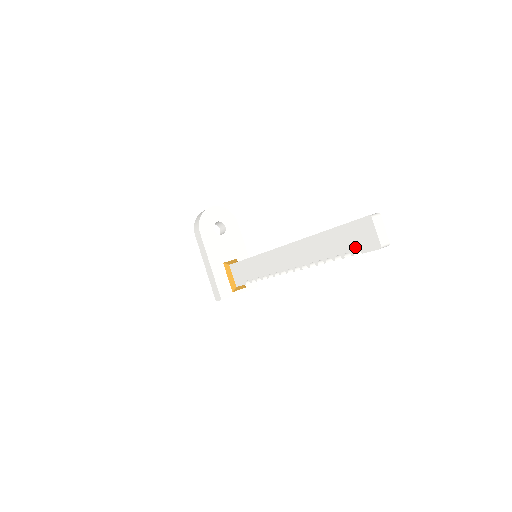
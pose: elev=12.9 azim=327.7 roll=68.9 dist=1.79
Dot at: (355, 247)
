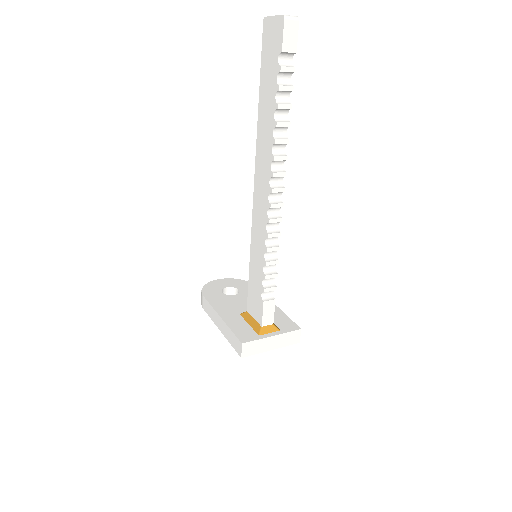
Dot at: (276, 60)
